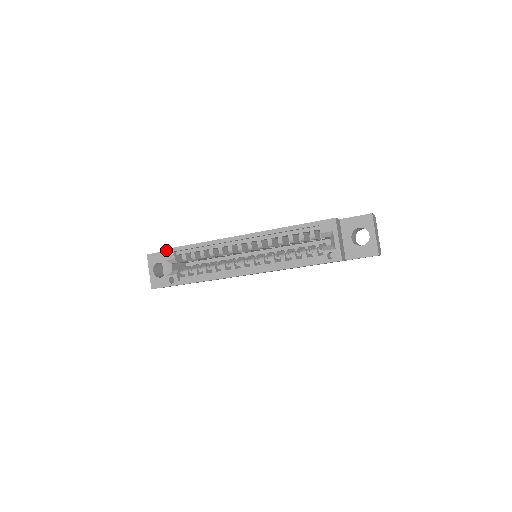
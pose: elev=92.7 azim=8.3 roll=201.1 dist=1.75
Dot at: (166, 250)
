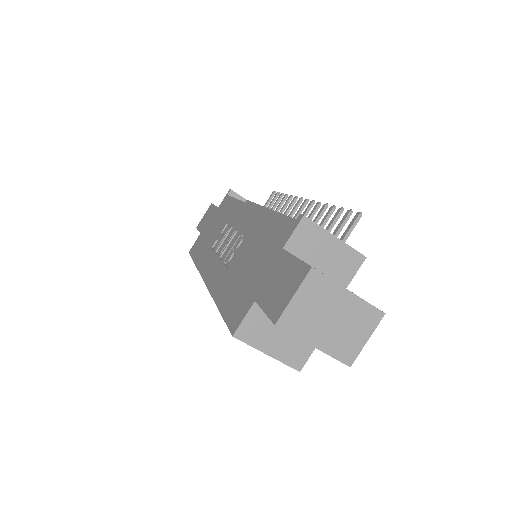
Dot at: occluded
